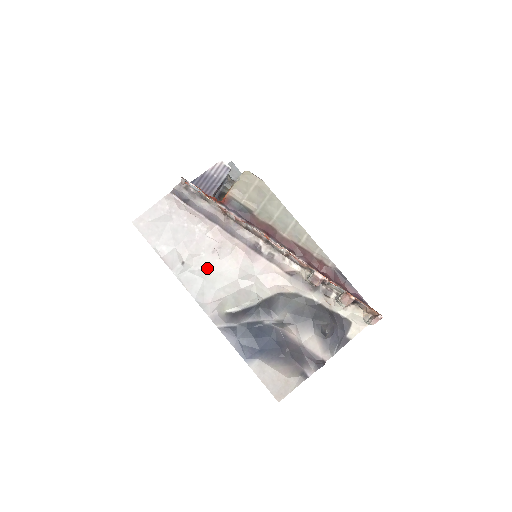
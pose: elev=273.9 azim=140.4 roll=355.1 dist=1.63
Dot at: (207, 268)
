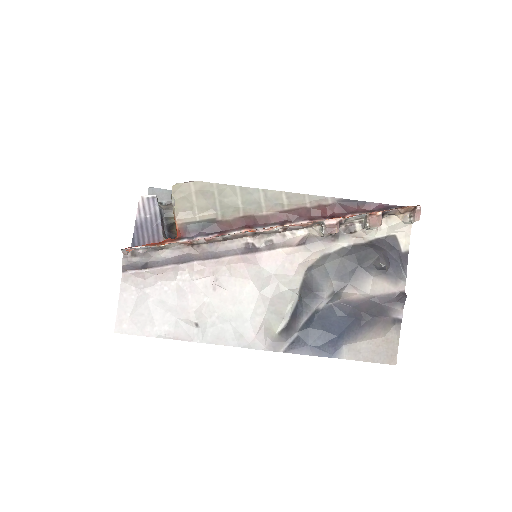
Dot at: (223, 309)
